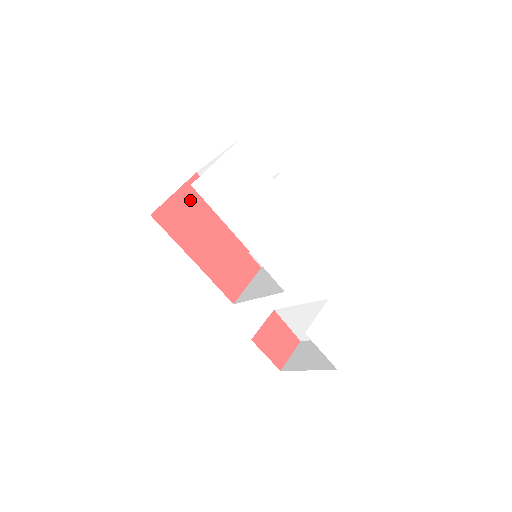
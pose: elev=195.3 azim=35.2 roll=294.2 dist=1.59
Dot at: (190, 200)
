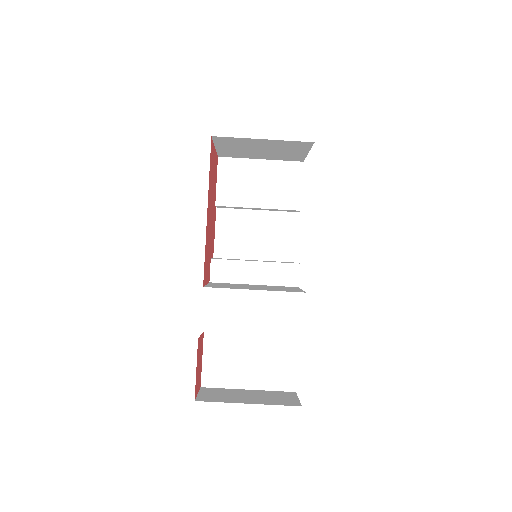
Dot at: occluded
